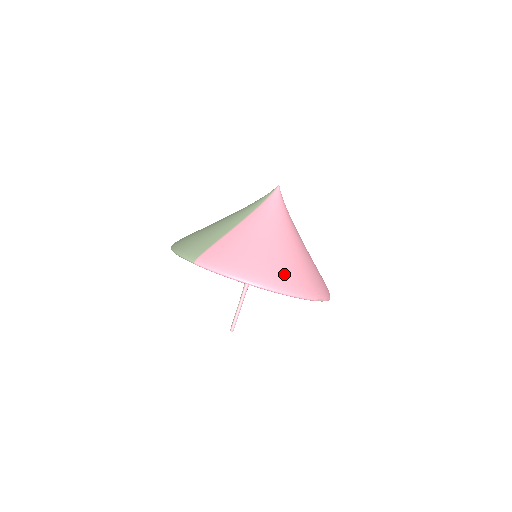
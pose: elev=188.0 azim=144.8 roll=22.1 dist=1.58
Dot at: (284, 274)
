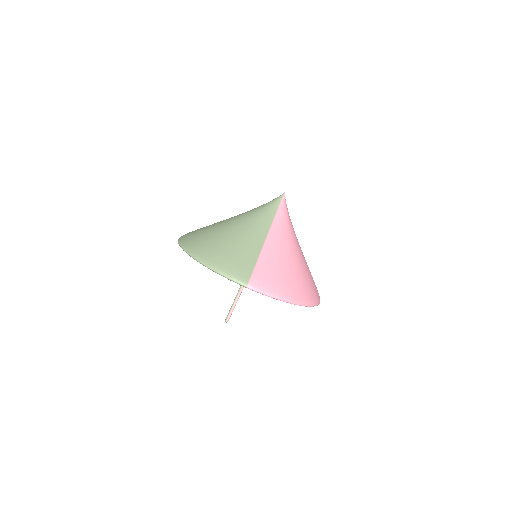
Dot at: (310, 288)
